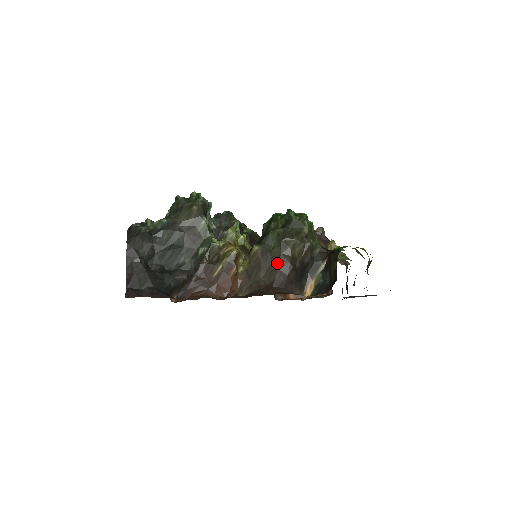
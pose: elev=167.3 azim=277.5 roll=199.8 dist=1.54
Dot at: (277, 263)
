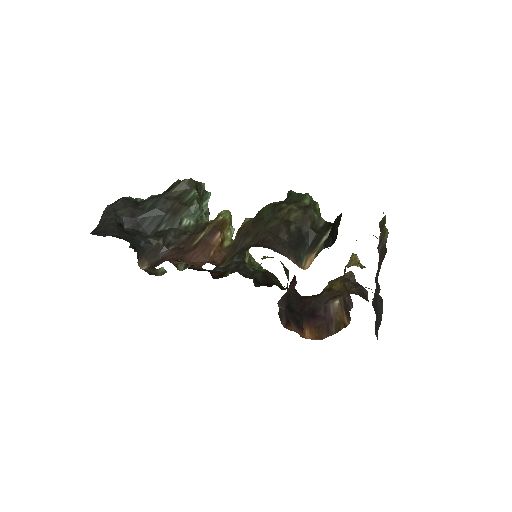
Dot at: (267, 225)
